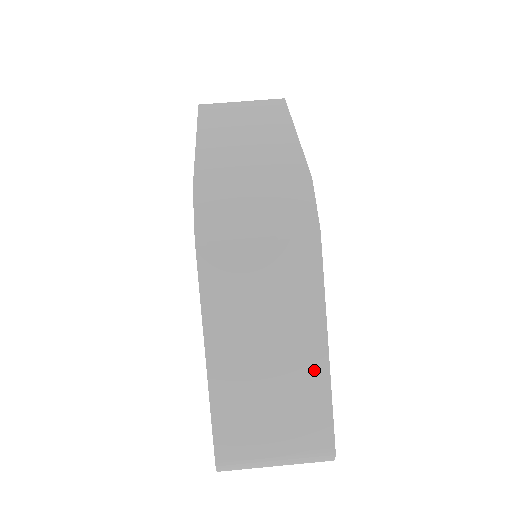
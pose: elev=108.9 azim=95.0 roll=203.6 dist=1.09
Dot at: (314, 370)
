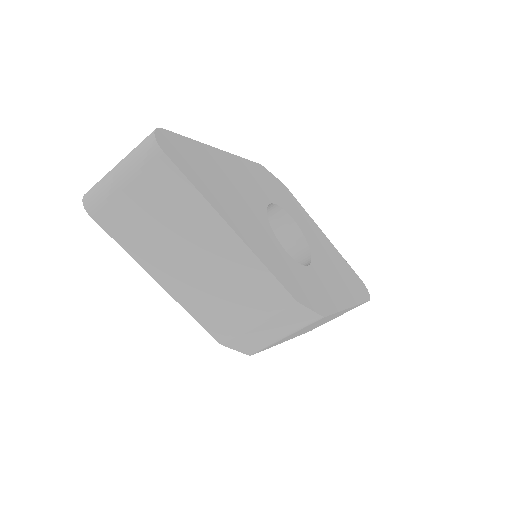
Dot at: occluded
